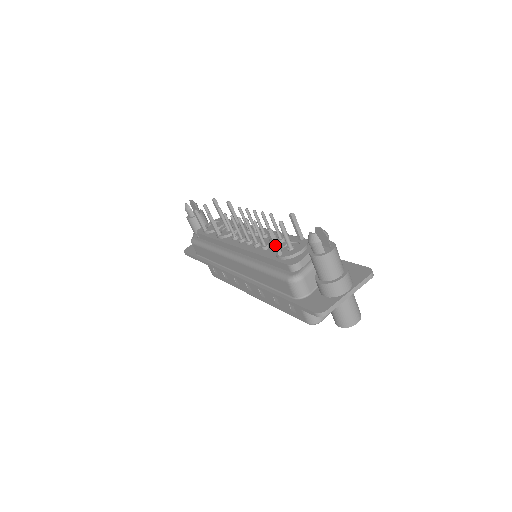
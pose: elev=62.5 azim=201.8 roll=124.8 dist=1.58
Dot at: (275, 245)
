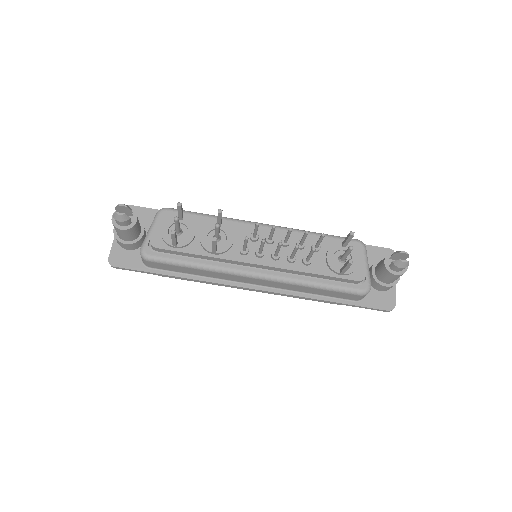
Dot at: (347, 269)
